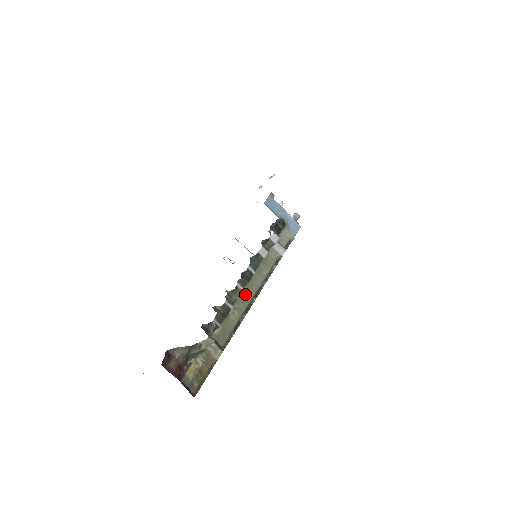
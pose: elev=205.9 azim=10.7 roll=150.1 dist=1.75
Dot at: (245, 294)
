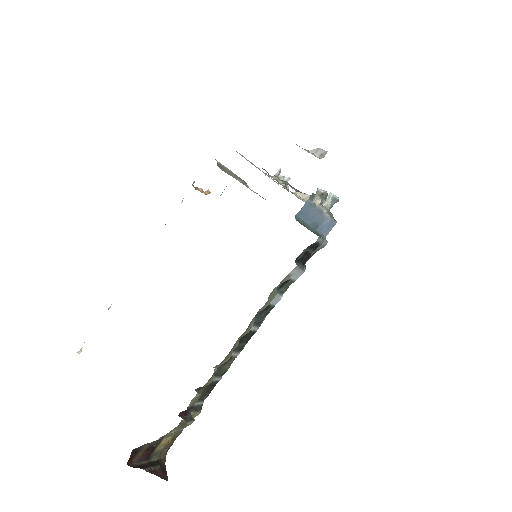
Dot at: occluded
